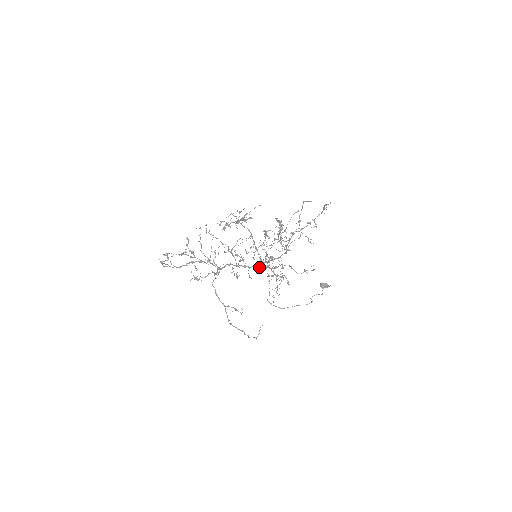
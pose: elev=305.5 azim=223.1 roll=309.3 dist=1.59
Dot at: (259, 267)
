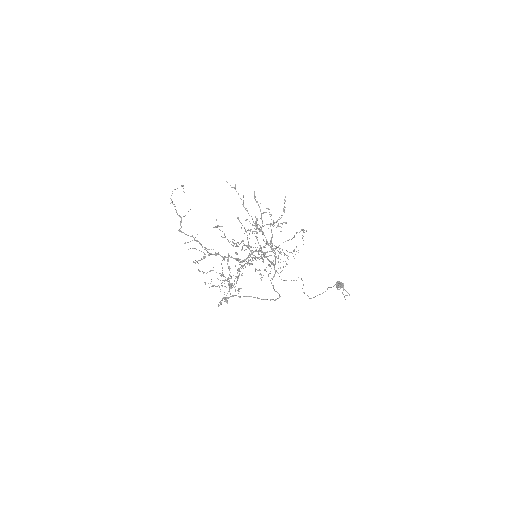
Dot at: (264, 253)
